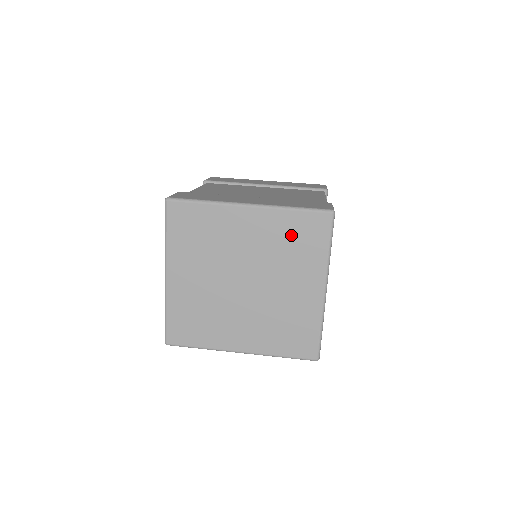
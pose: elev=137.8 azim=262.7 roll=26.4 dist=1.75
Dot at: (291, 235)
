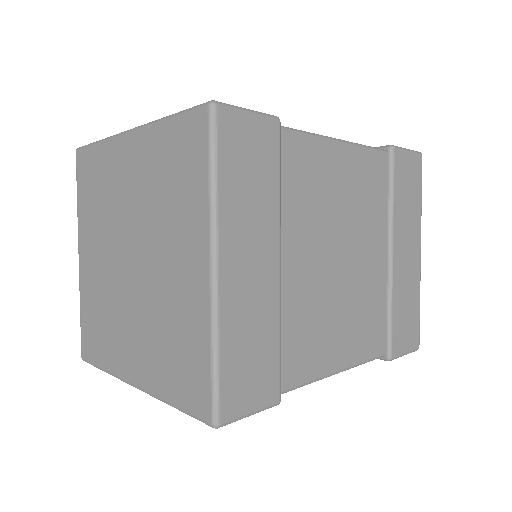
Dot at: (167, 166)
